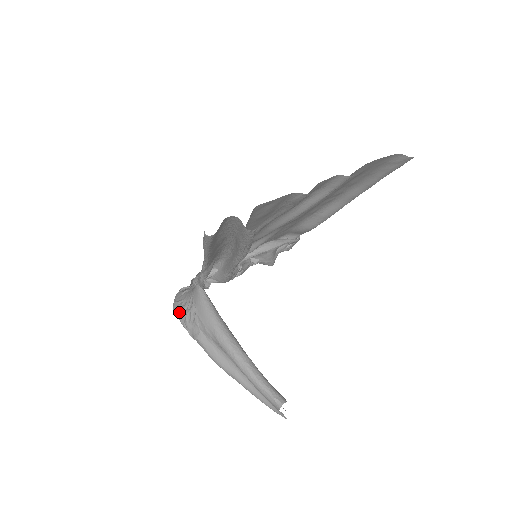
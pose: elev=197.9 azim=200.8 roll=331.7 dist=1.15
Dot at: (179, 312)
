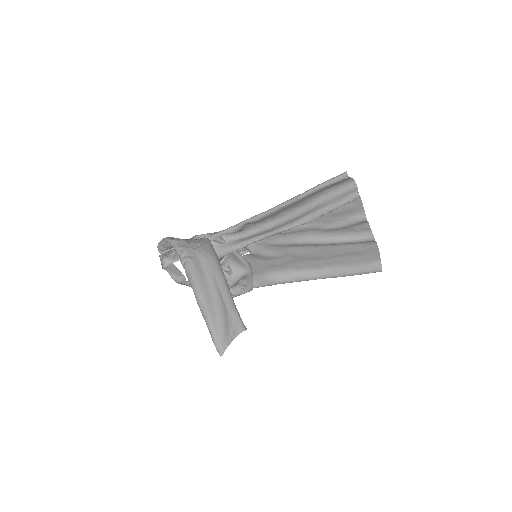
Dot at: (178, 240)
